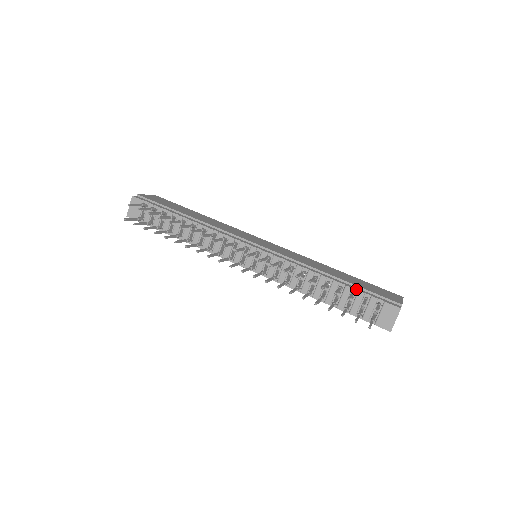
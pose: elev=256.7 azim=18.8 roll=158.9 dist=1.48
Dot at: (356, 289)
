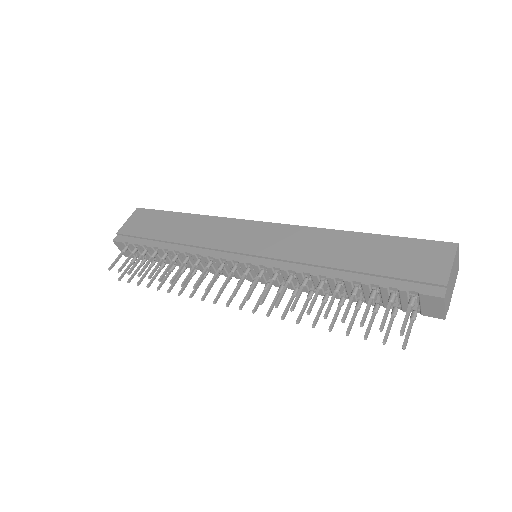
Dot at: (375, 285)
